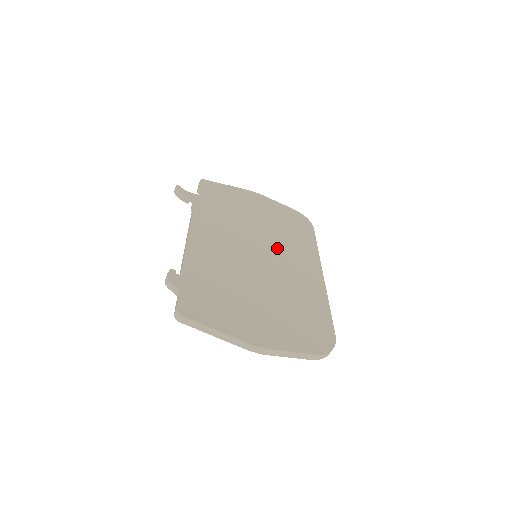
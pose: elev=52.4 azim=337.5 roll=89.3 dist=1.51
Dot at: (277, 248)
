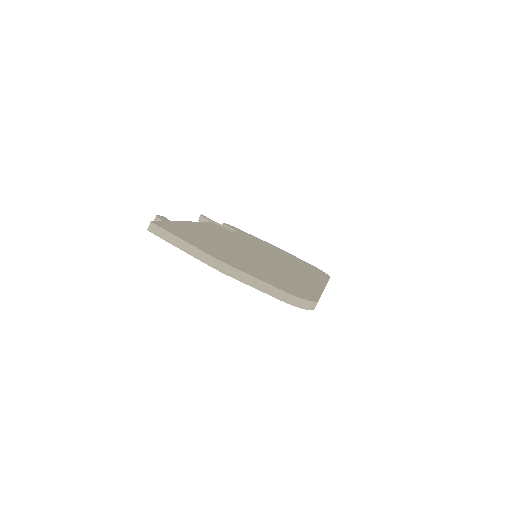
Dot at: (281, 261)
